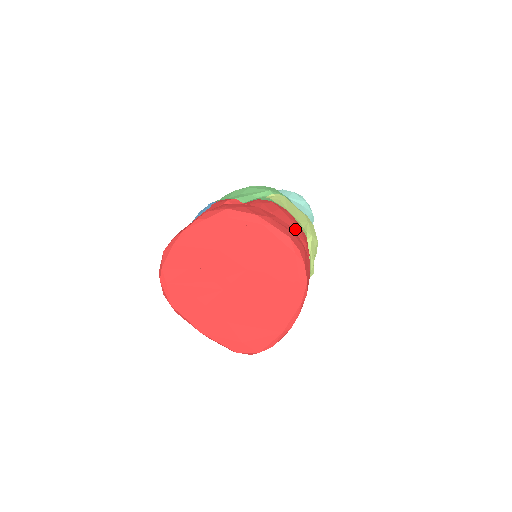
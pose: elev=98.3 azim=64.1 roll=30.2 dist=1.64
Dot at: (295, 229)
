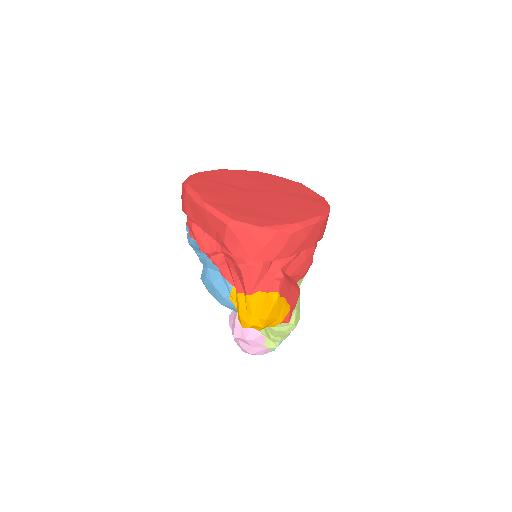
Dot at: occluded
